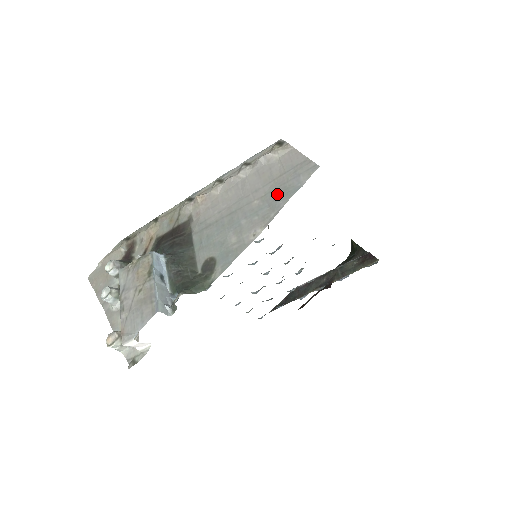
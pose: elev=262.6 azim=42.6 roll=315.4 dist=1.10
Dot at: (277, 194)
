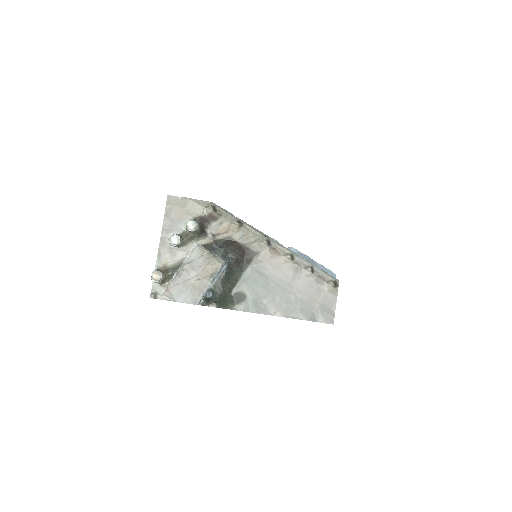
Dot at: (305, 309)
